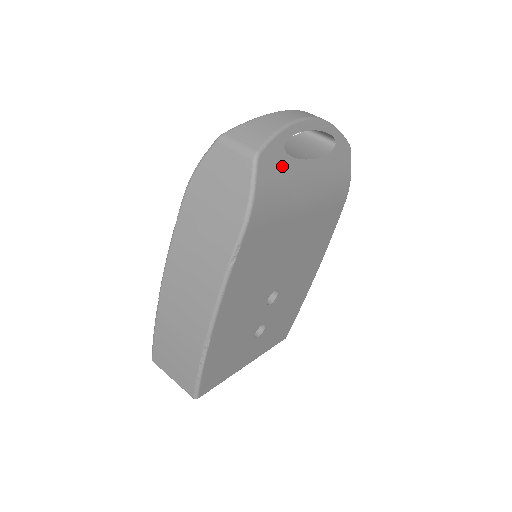
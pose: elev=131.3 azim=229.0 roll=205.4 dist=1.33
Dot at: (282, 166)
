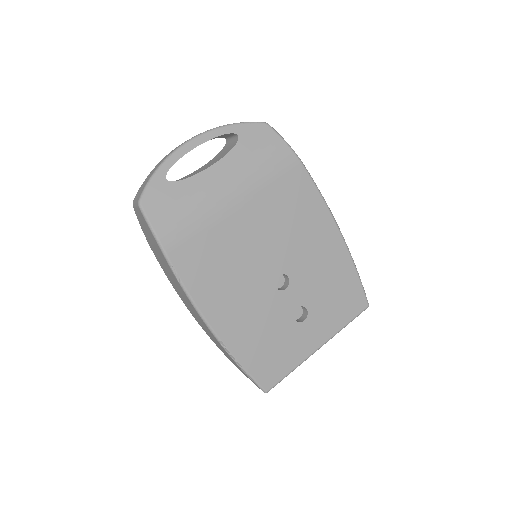
Dot at: (173, 193)
